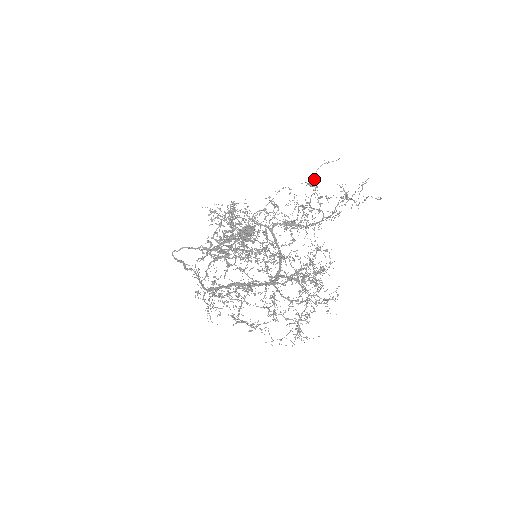
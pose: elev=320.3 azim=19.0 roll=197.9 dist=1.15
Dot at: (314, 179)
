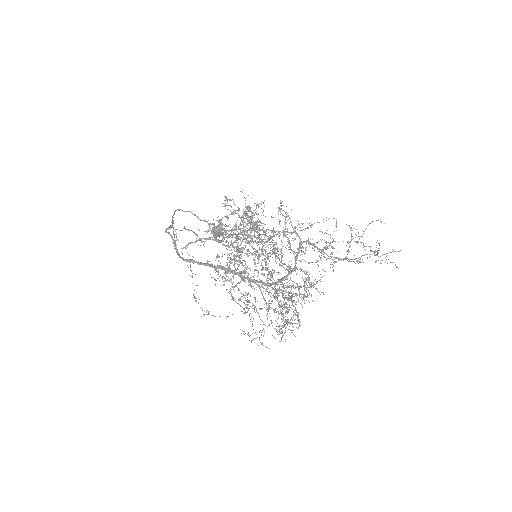
Dot at: occluded
